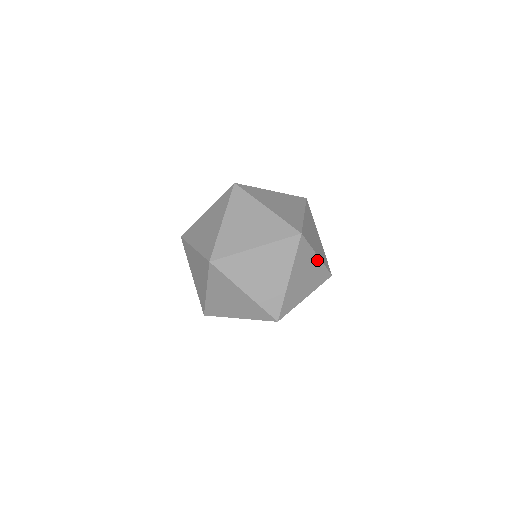
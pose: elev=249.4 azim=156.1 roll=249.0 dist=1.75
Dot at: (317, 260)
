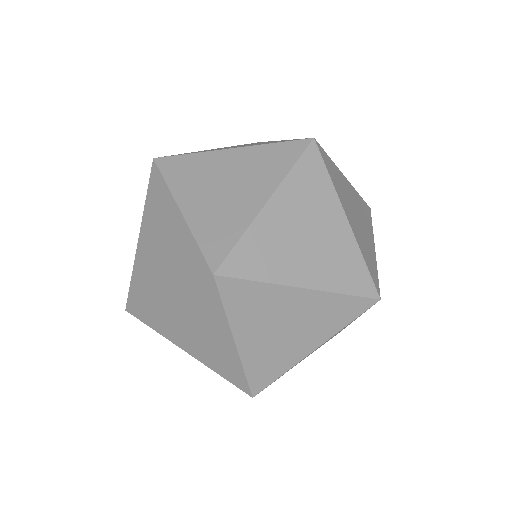
Dot at: occluded
